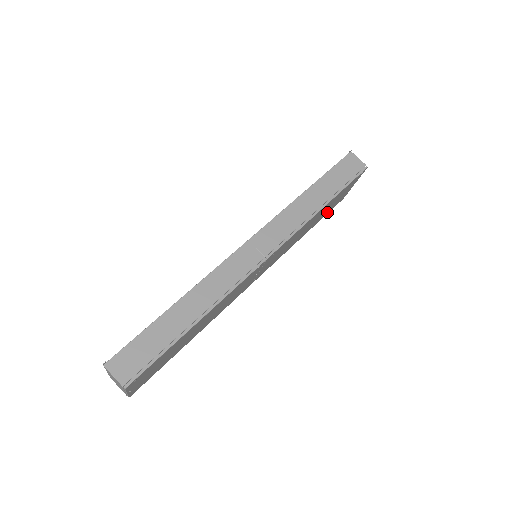
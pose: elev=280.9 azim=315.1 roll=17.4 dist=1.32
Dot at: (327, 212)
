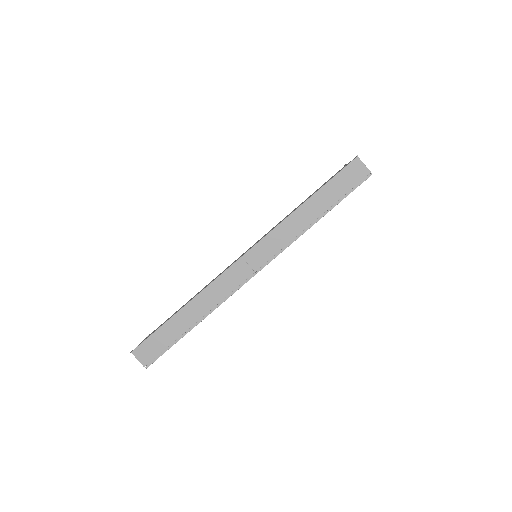
Dot at: occluded
